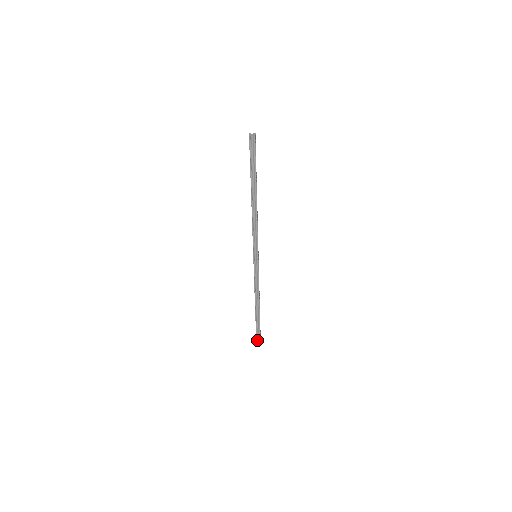
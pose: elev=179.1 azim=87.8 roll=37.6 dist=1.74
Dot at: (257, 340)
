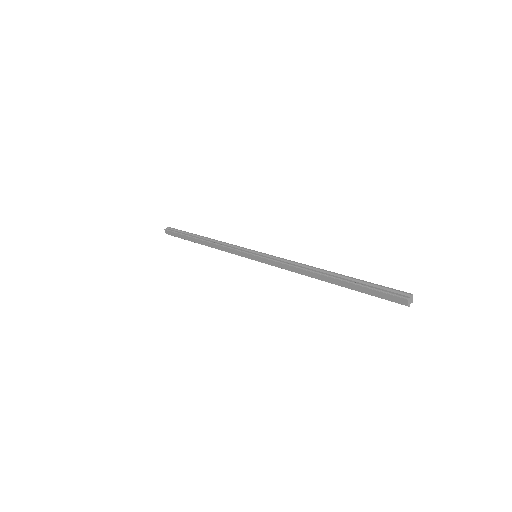
Dot at: (168, 234)
